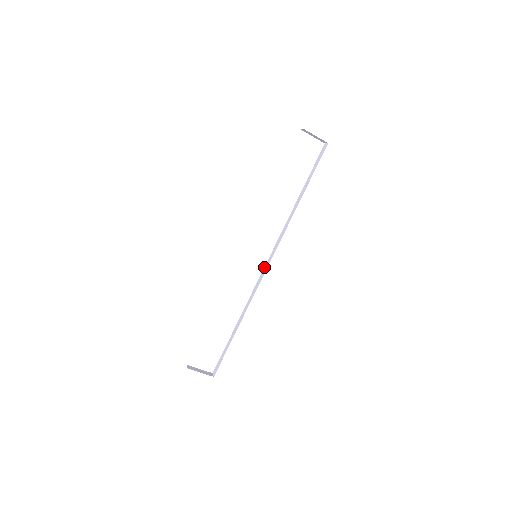
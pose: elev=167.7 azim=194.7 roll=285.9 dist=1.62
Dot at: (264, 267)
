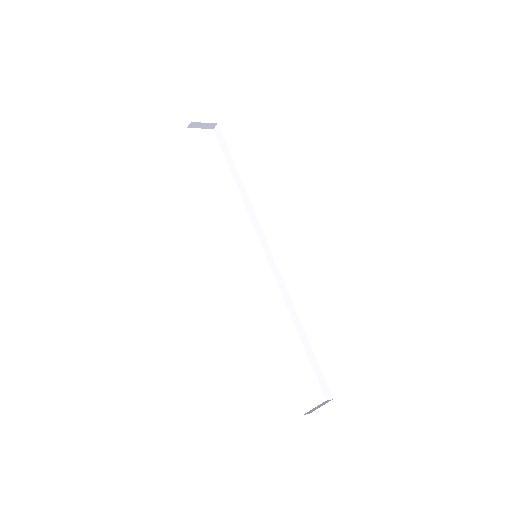
Dot at: occluded
